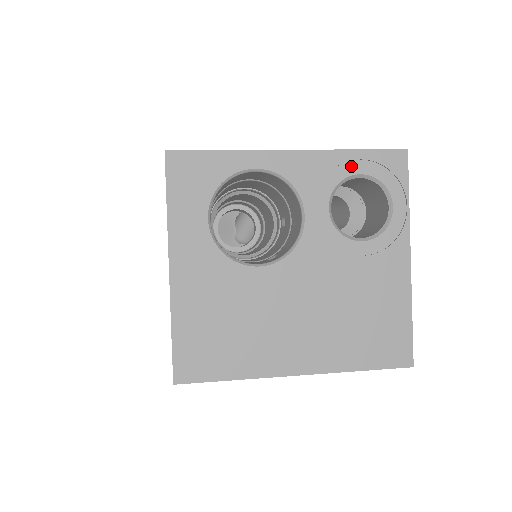
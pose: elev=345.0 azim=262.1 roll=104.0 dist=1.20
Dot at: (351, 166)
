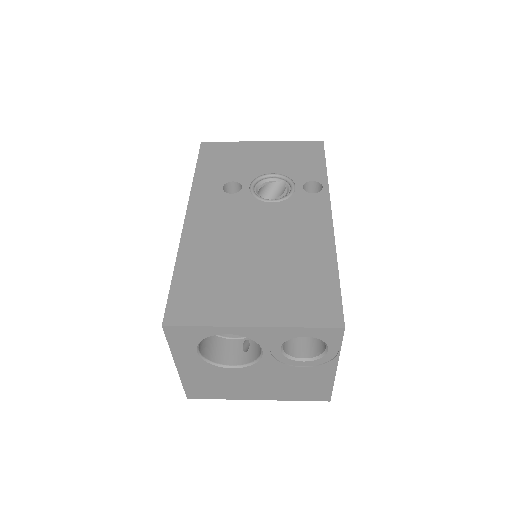
Dot at: (299, 333)
